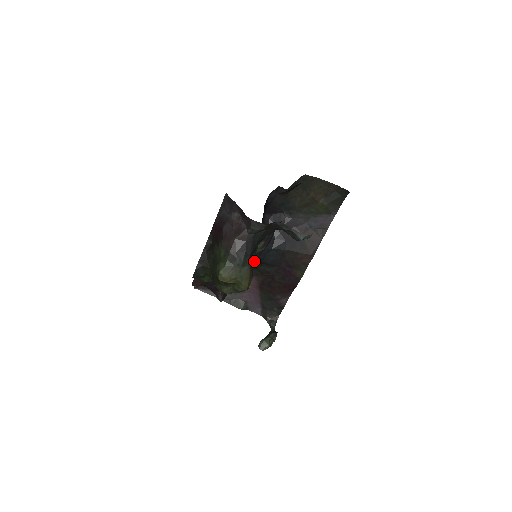
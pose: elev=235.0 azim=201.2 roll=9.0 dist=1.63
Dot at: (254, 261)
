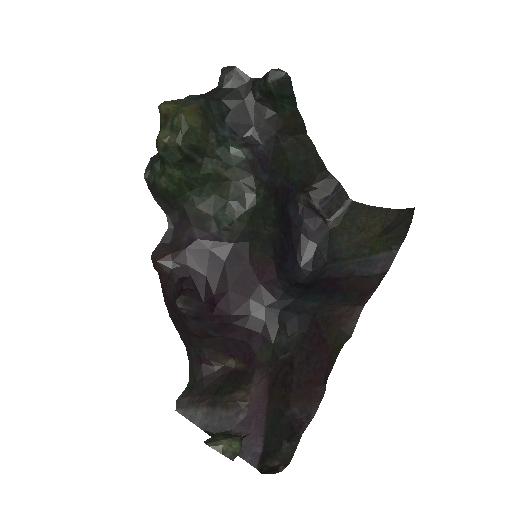
Dot at: (263, 309)
